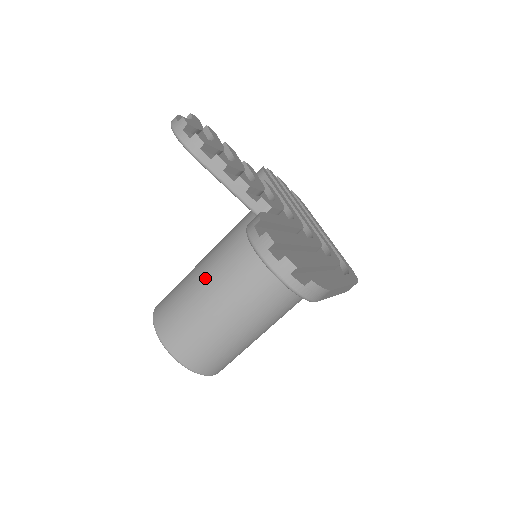
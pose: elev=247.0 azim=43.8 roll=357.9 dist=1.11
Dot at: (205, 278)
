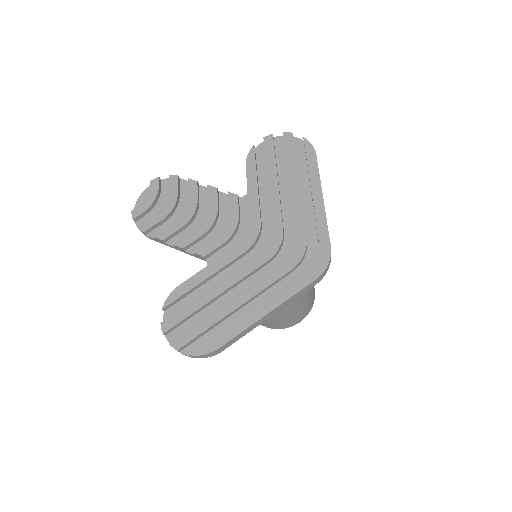
Dot at: occluded
